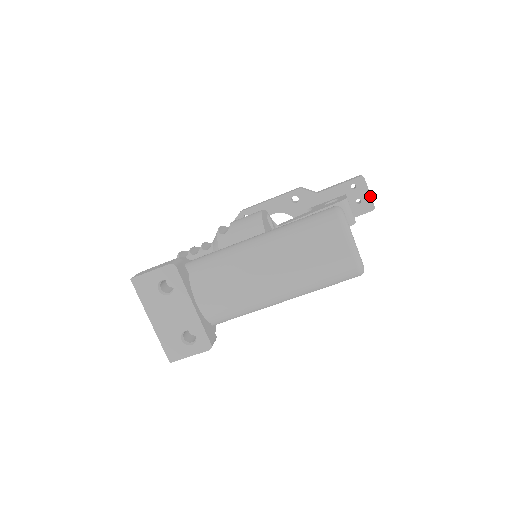
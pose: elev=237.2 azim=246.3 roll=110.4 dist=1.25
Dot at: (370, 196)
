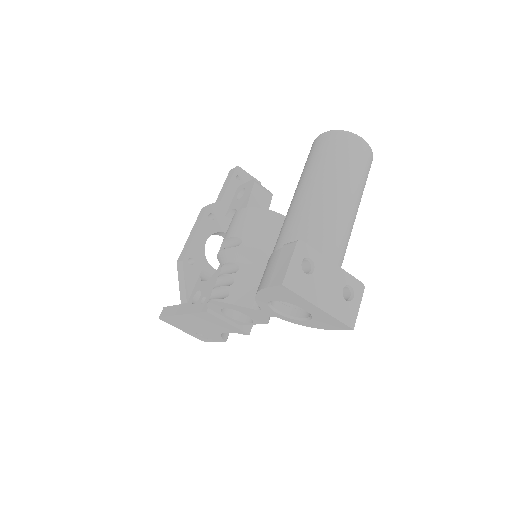
Dot at: (252, 177)
